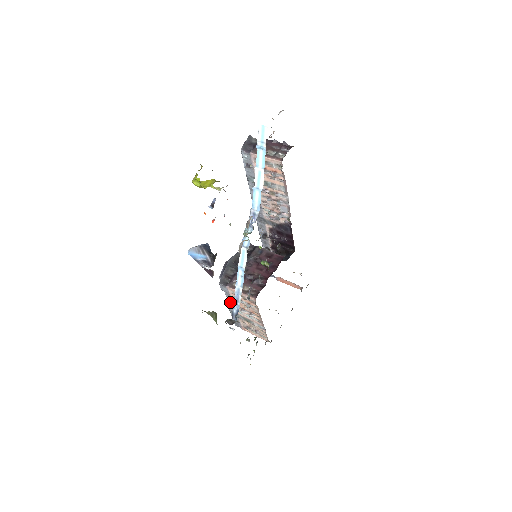
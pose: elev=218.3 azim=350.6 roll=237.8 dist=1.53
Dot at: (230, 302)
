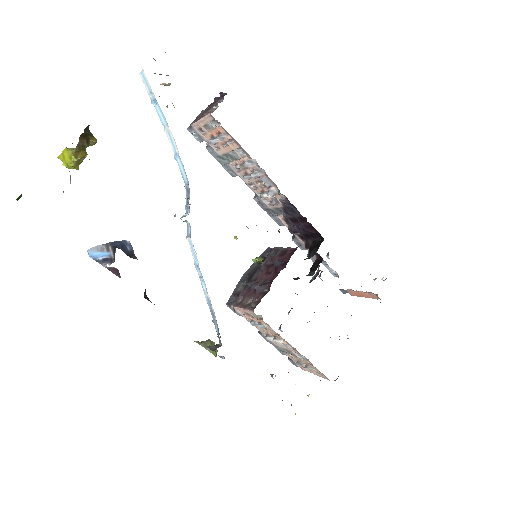
Dot at: occluded
